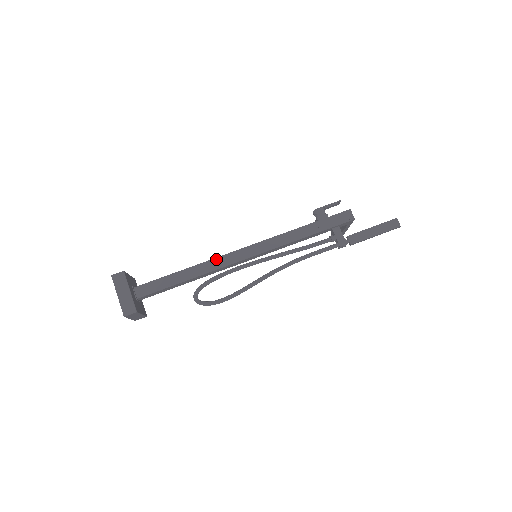
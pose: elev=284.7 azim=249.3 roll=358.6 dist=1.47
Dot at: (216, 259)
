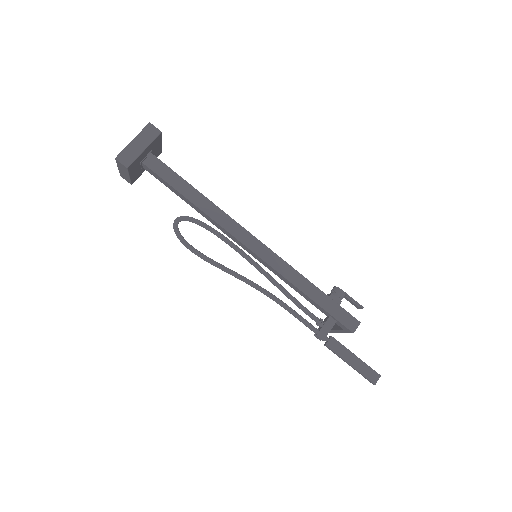
Dot at: (229, 217)
